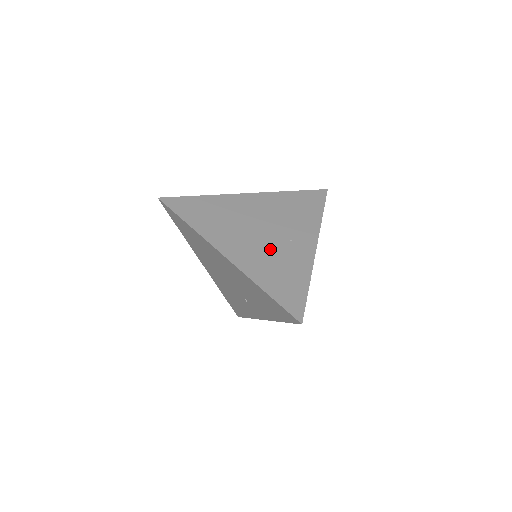
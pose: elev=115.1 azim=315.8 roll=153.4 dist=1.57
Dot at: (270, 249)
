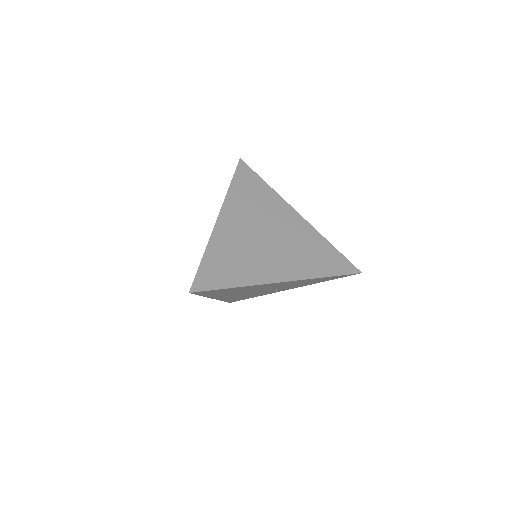
Dot at: (289, 245)
